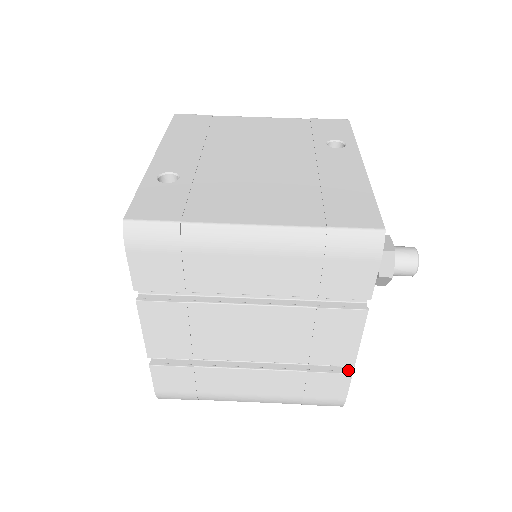
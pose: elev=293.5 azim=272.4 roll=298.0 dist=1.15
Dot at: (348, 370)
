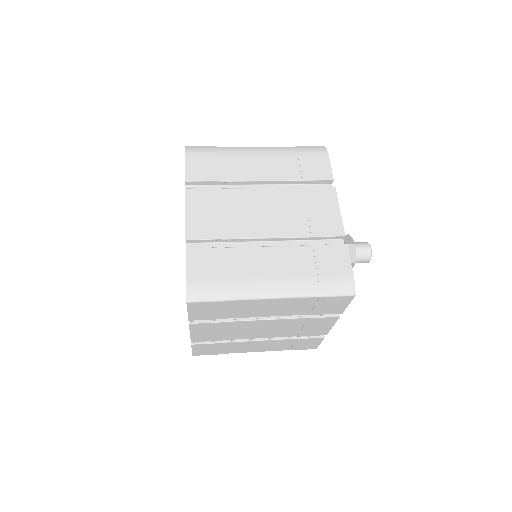
Dot at: (343, 247)
